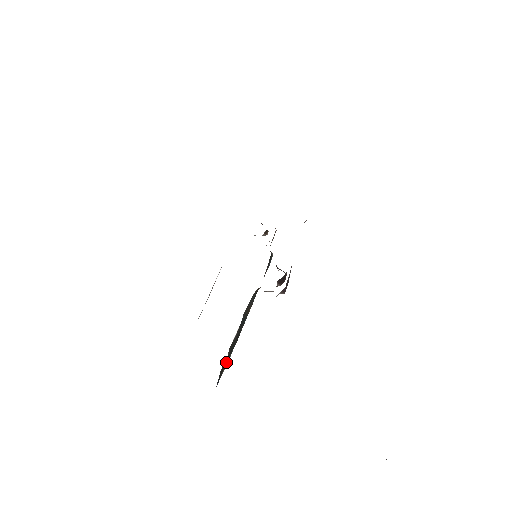
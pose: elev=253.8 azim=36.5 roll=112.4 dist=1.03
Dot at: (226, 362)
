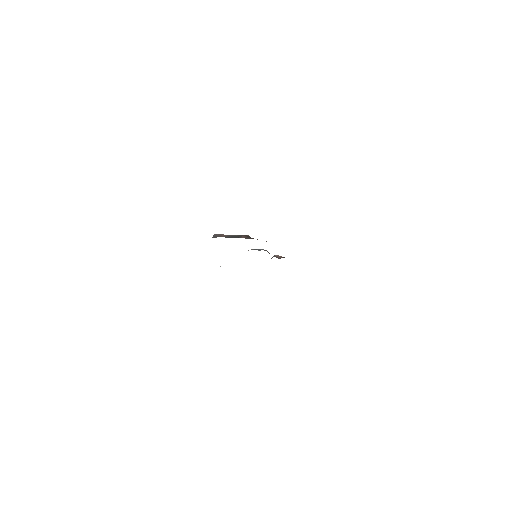
Dot at: occluded
